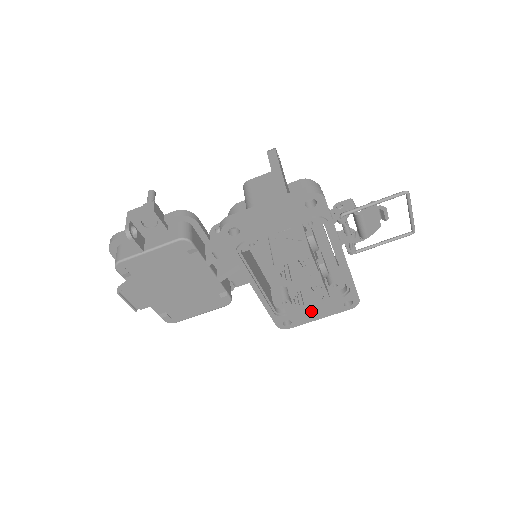
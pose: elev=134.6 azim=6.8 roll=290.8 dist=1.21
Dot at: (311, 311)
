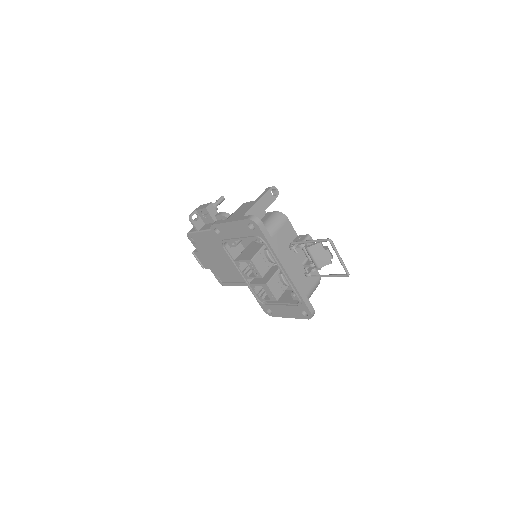
Dot at: (282, 308)
